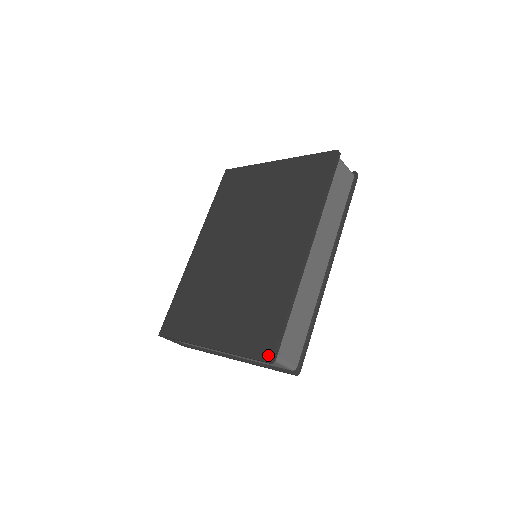
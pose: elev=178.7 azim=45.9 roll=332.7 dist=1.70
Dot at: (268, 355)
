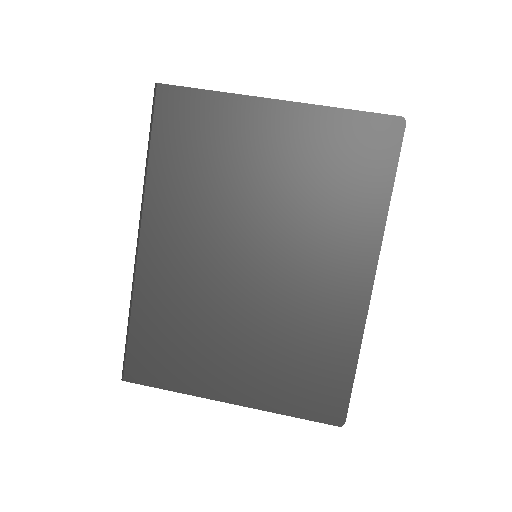
Dot at: (337, 418)
